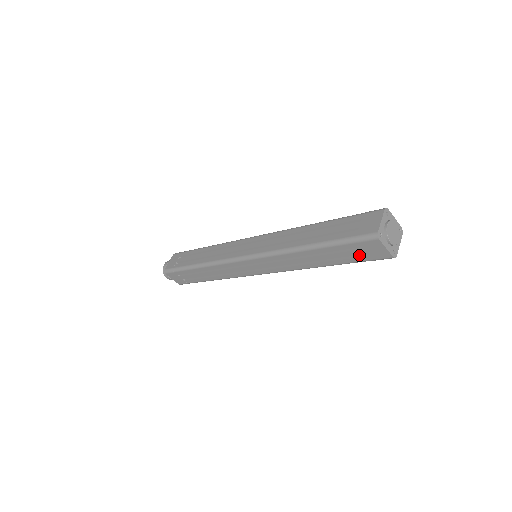
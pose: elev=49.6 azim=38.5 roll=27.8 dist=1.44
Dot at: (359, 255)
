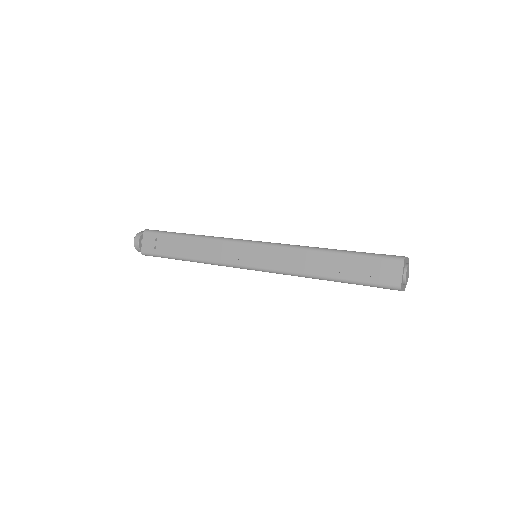
Dot at: occluded
